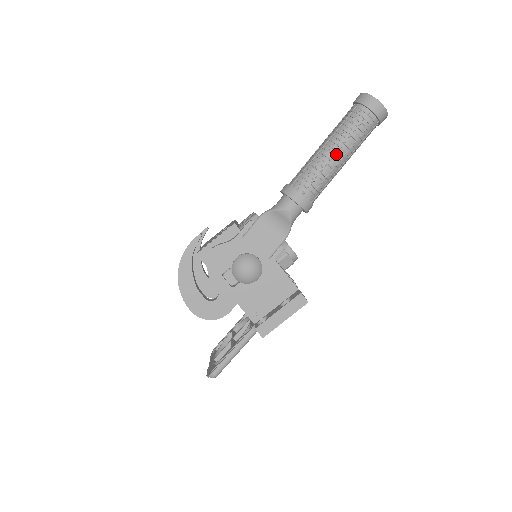
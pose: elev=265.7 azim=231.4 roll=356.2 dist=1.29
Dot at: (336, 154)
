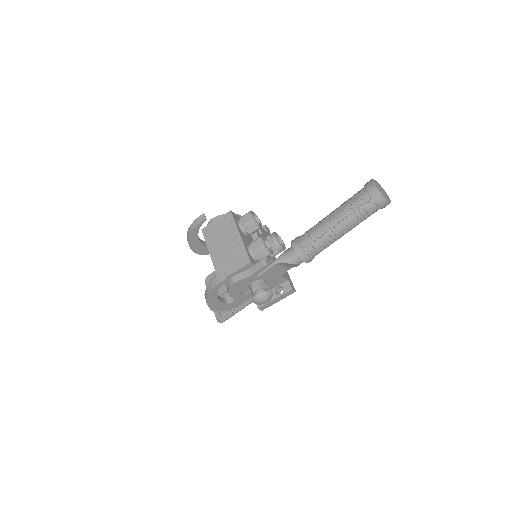
Dot at: (343, 233)
